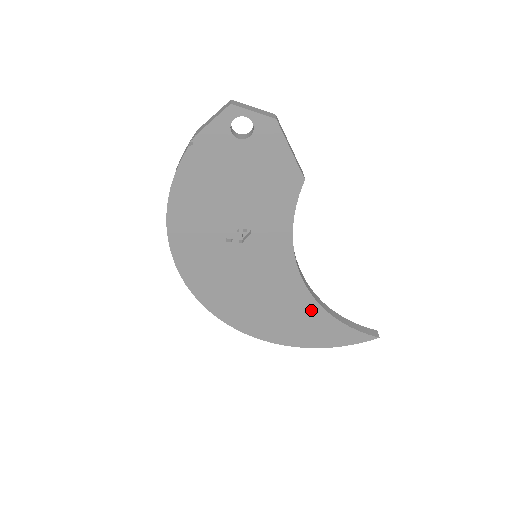
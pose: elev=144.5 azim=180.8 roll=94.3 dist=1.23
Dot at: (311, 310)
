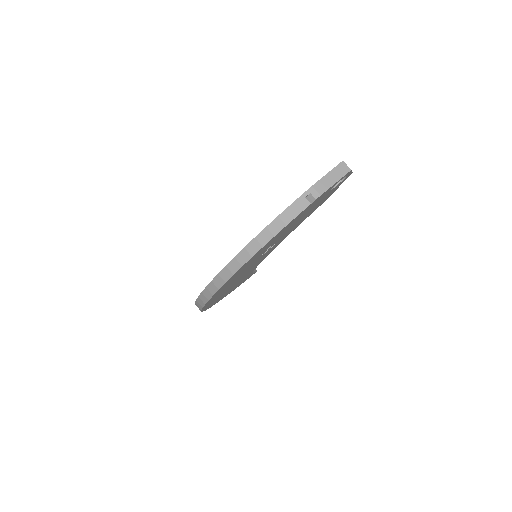
Dot at: (248, 274)
